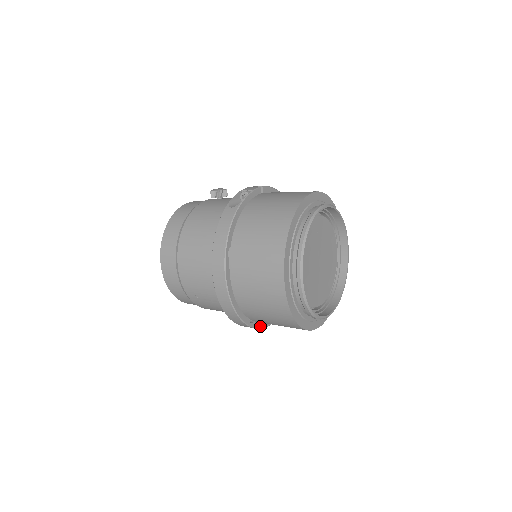
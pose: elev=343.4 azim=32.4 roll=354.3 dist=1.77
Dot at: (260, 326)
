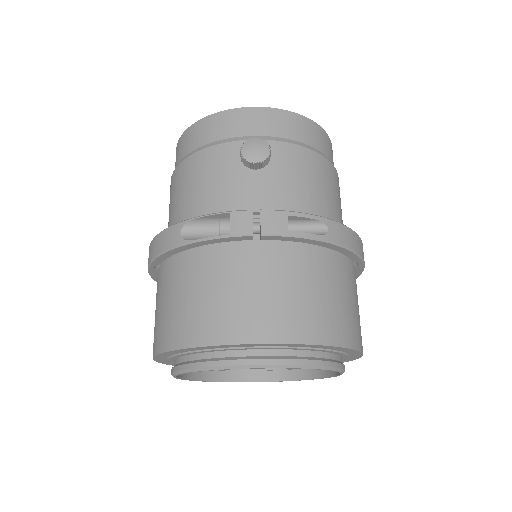
Dot at: occluded
